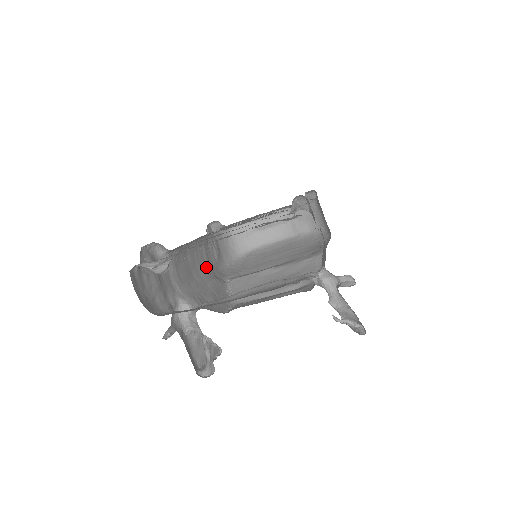
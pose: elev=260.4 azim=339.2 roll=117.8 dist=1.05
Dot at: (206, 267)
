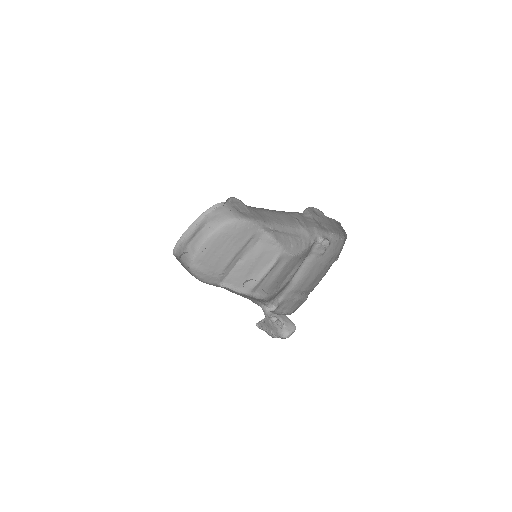
Dot at: occluded
